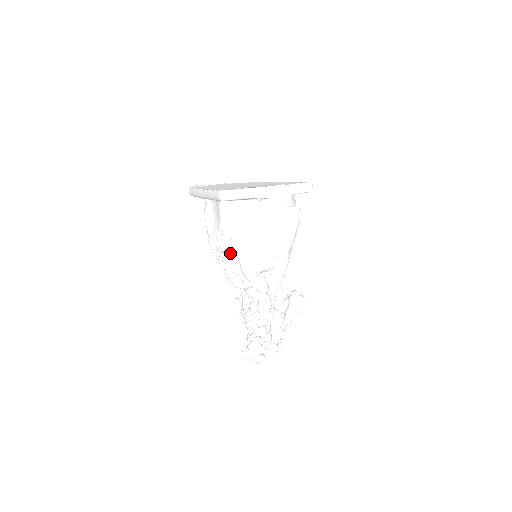
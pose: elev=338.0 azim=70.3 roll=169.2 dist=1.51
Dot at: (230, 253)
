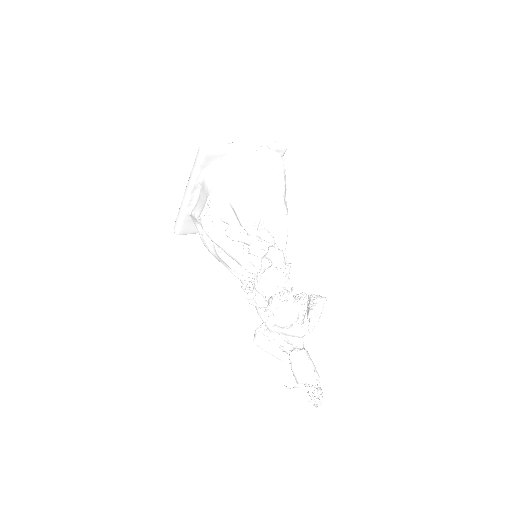
Dot at: (224, 213)
